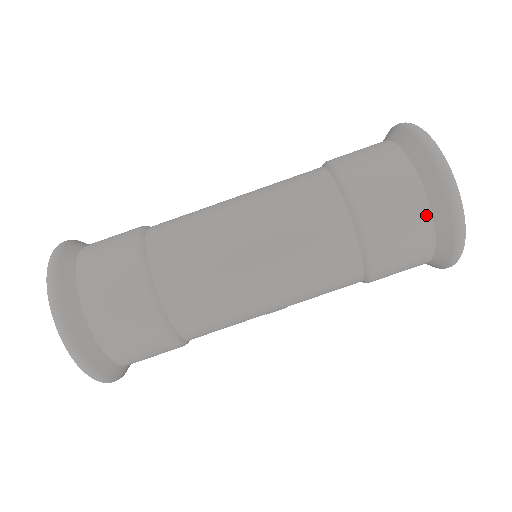
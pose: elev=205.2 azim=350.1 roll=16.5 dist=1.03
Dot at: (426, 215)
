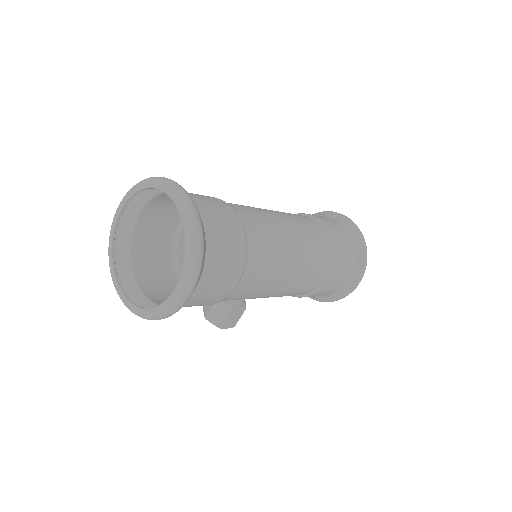
Dot at: (353, 249)
